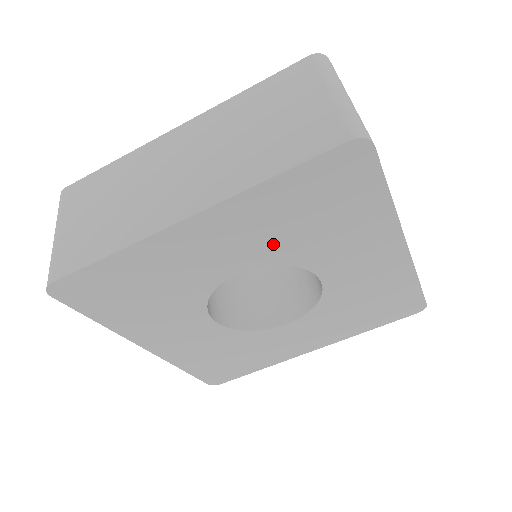
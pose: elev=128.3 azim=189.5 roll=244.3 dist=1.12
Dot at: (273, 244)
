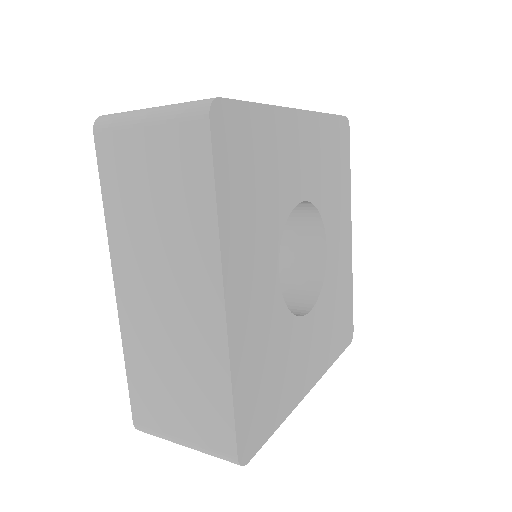
Dot at: (319, 180)
